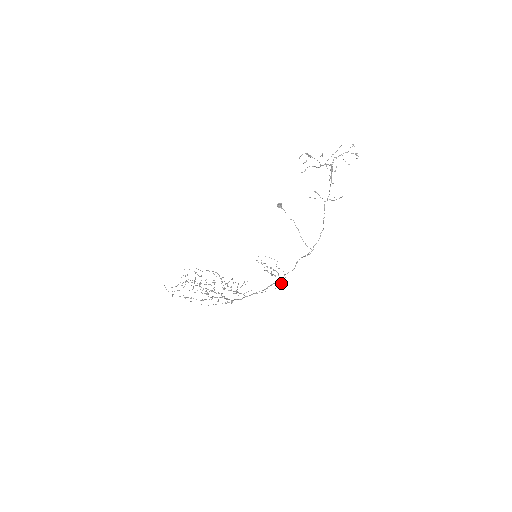
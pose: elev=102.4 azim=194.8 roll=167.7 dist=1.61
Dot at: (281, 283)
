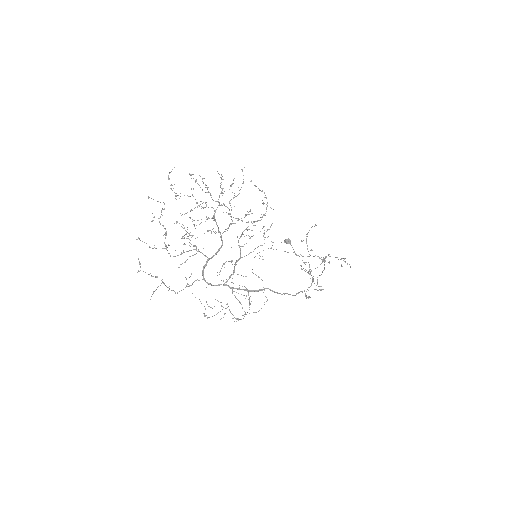
Dot at: occluded
